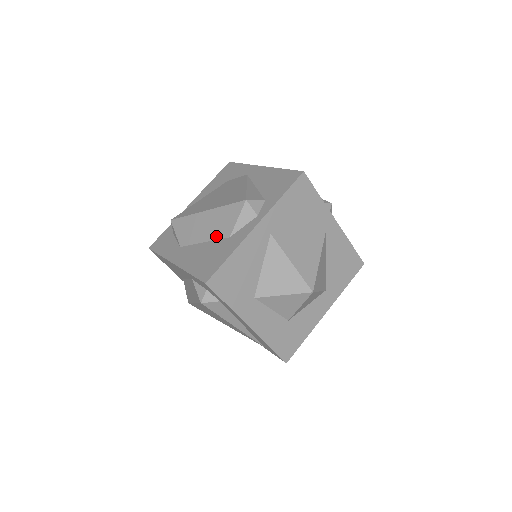
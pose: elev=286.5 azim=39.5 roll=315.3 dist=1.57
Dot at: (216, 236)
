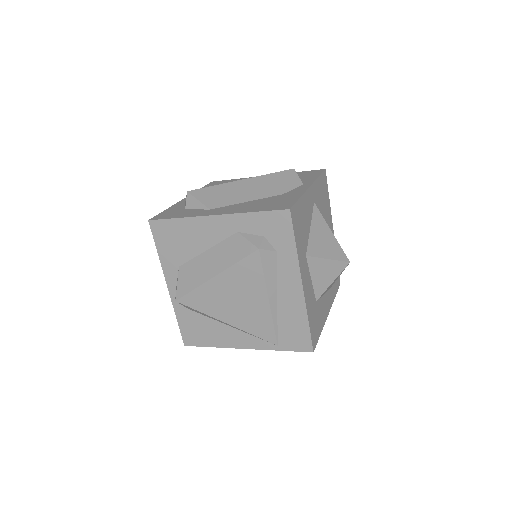
Dot at: (263, 195)
